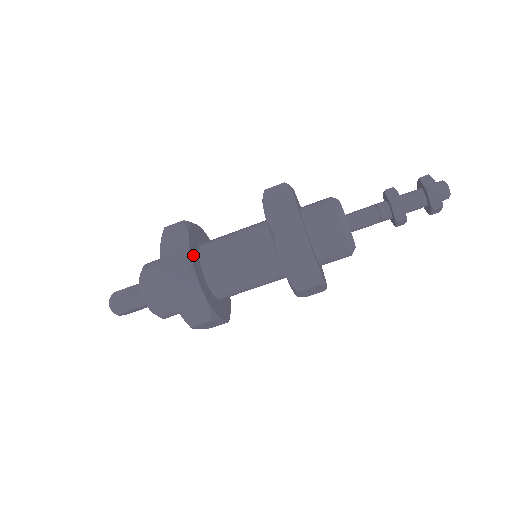
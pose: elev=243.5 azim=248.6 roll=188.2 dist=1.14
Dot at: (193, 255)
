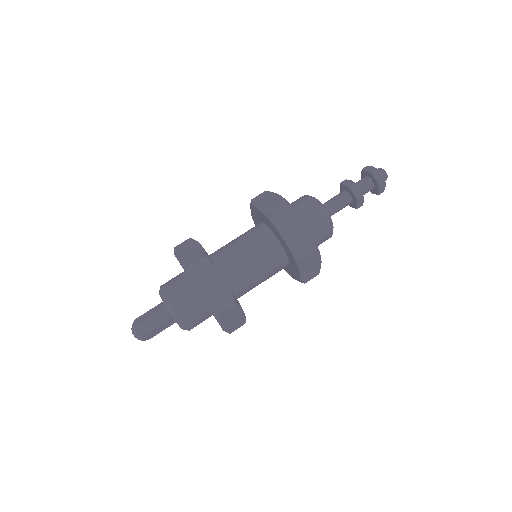
Dot at: occluded
